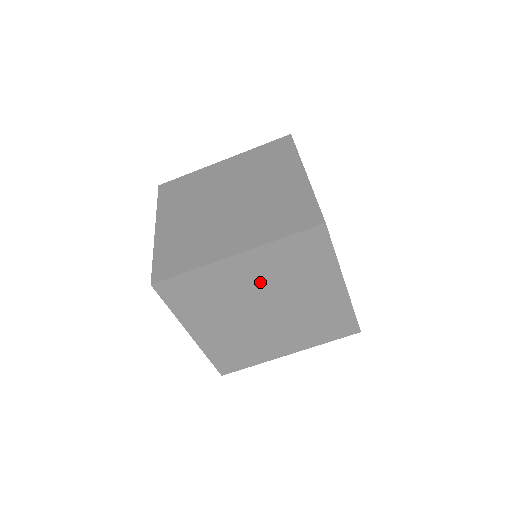
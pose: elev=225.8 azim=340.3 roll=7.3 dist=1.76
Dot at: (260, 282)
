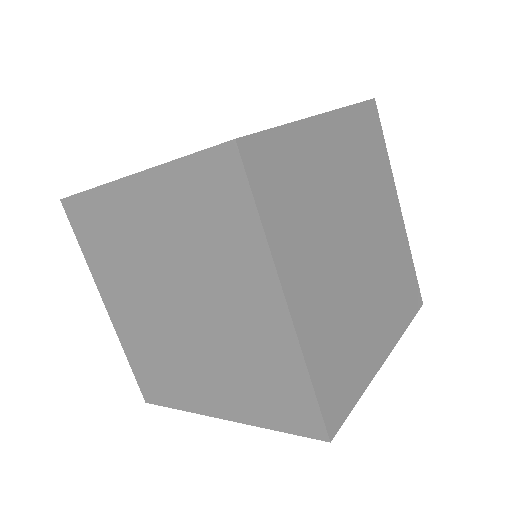
Dot at: (164, 243)
